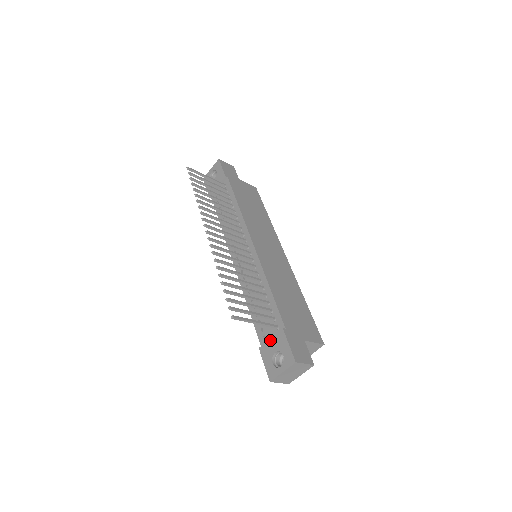
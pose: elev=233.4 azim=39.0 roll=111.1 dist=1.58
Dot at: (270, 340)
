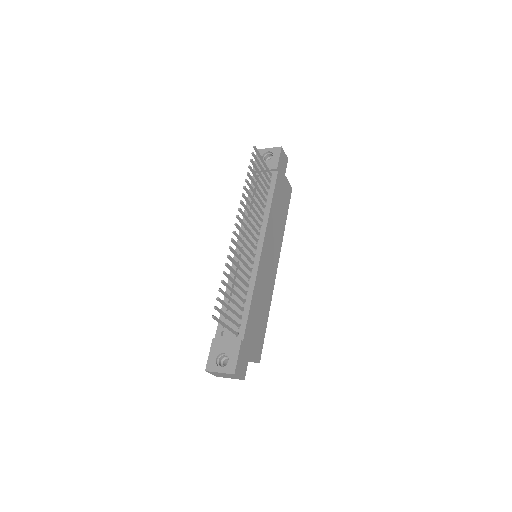
Dot at: (226, 340)
